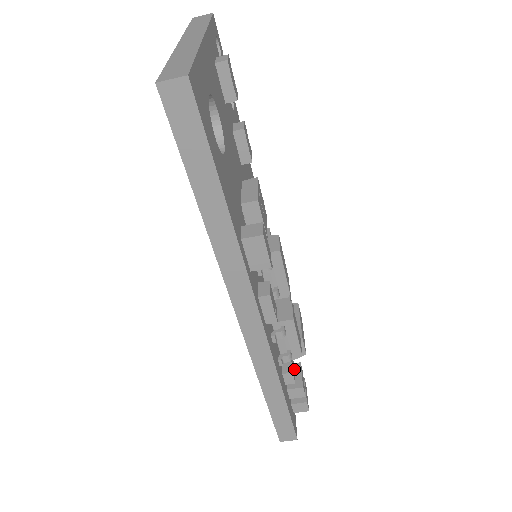
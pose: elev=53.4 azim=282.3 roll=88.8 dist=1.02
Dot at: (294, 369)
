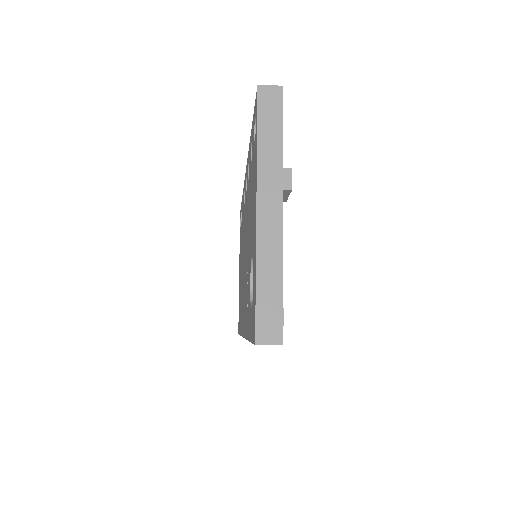
Dot at: occluded
